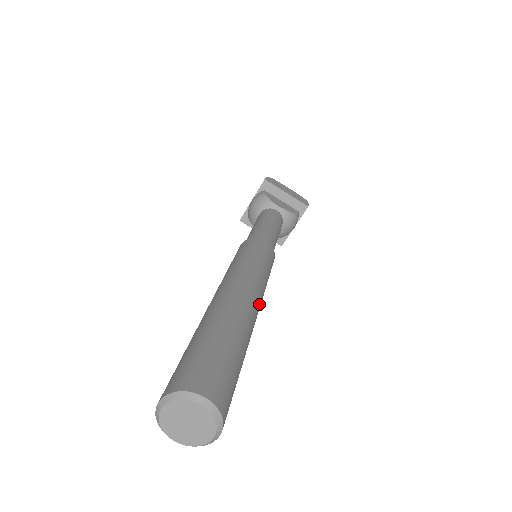
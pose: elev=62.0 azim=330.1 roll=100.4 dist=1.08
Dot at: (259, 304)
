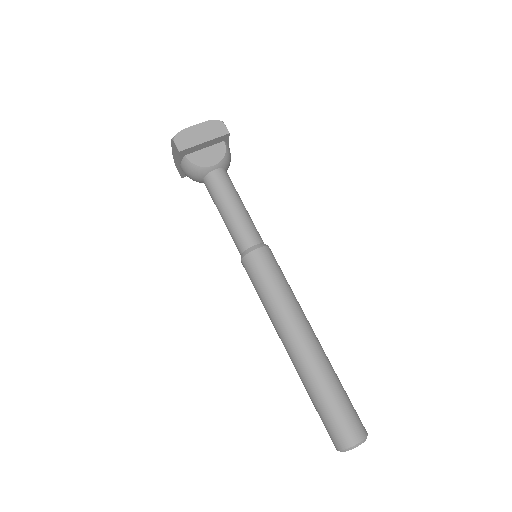
Dot at: (309, 326)
